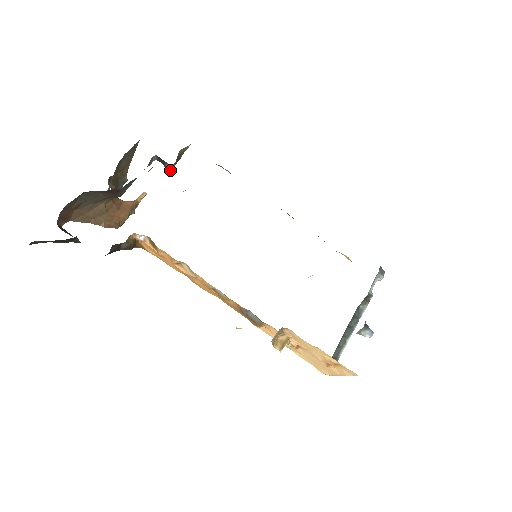
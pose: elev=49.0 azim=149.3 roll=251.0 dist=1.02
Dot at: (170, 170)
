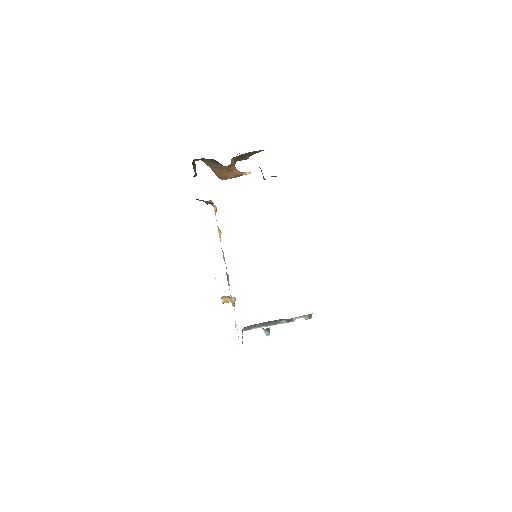
Dot at: occluded
